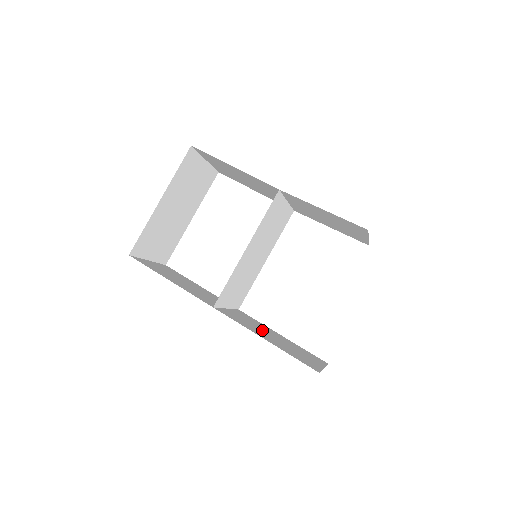
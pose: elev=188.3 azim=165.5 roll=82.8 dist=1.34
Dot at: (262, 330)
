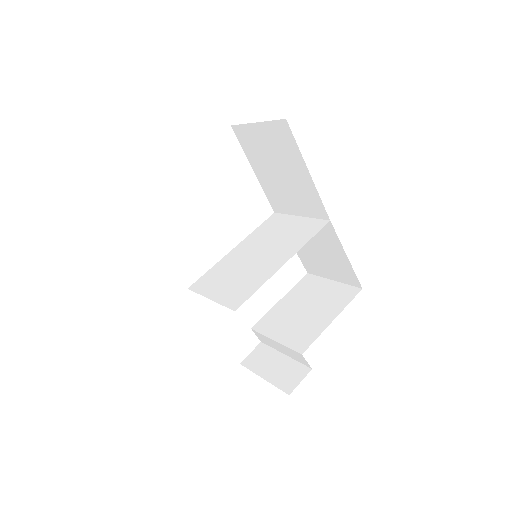
Dot at: occluded
